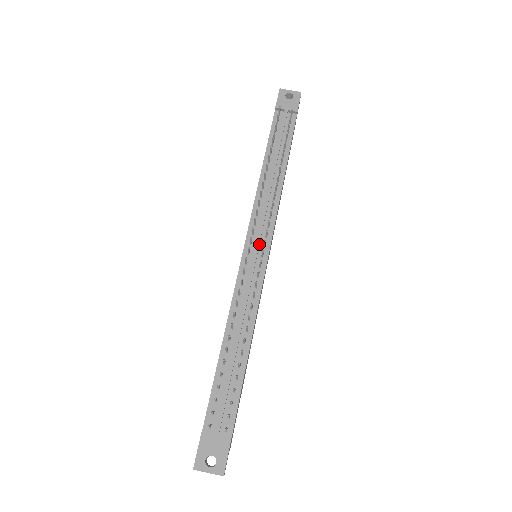
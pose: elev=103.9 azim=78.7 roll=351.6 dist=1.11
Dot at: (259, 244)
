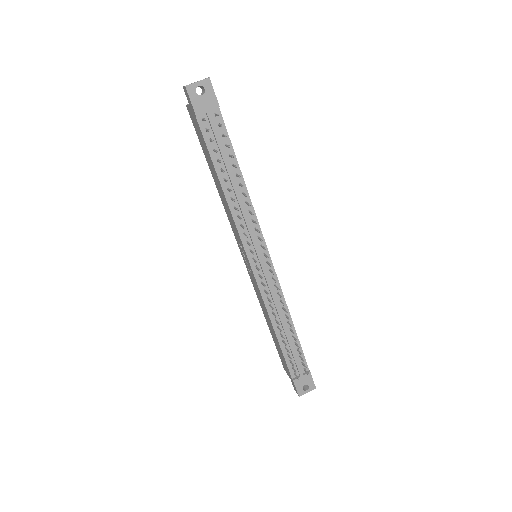
Dot at: (260, 255)
